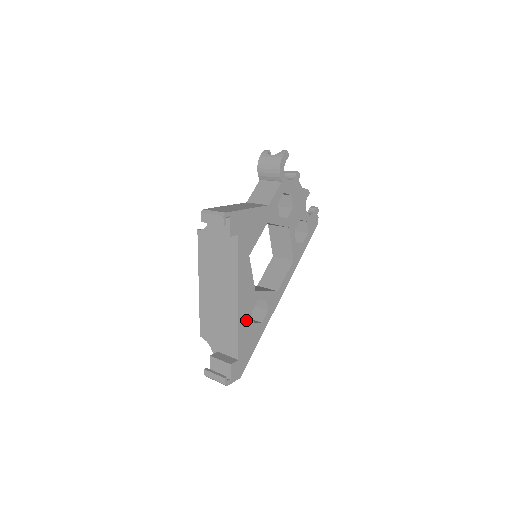
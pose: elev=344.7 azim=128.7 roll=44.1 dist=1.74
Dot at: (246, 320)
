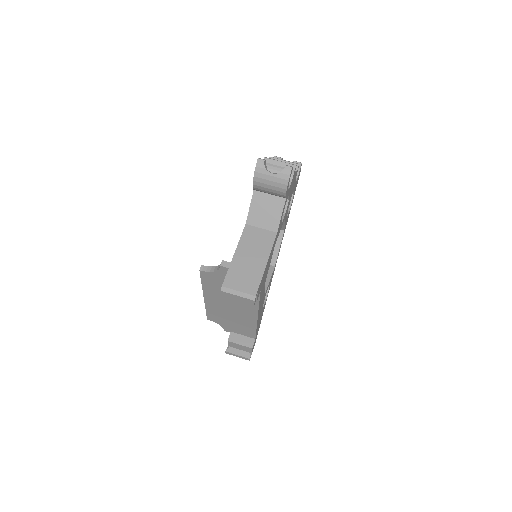
Dot at: occluded
